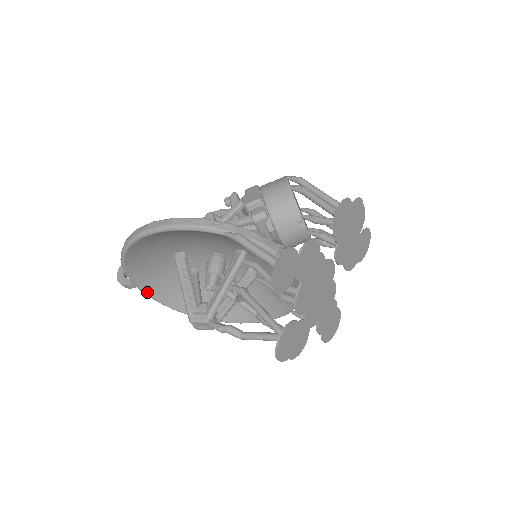
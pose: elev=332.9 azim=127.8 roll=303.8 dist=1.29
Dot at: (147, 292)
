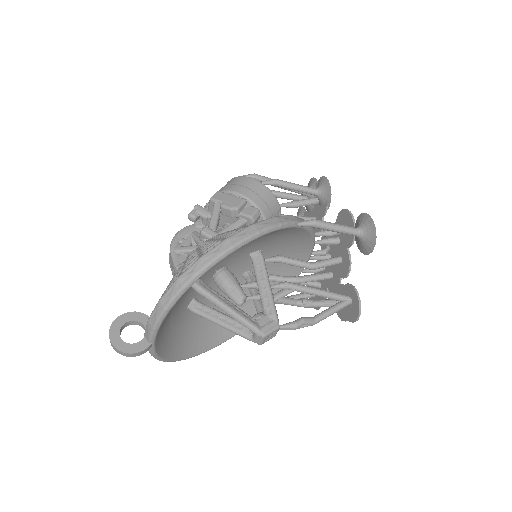
Dot at: (157, 350)
